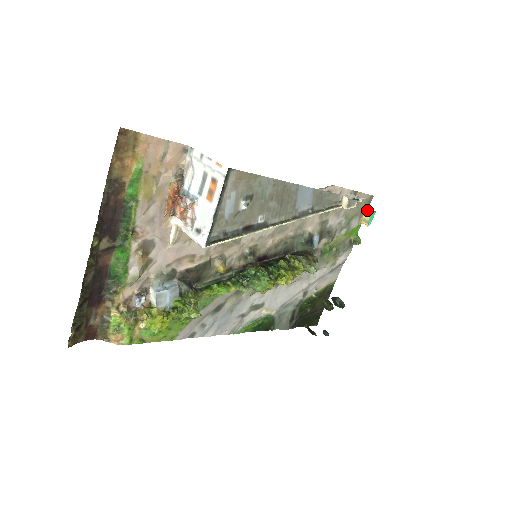
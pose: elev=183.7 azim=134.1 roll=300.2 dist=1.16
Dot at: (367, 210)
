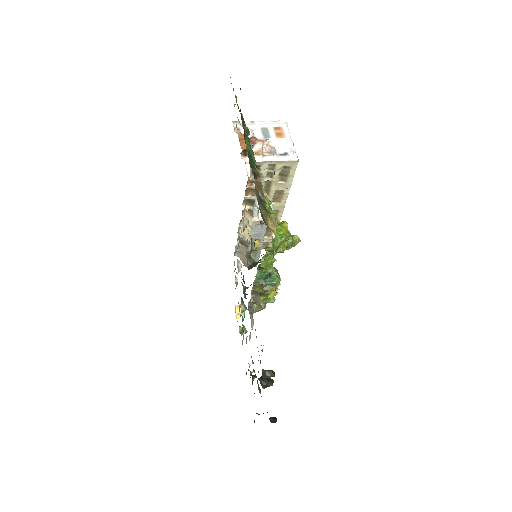
Dot at: occluded
